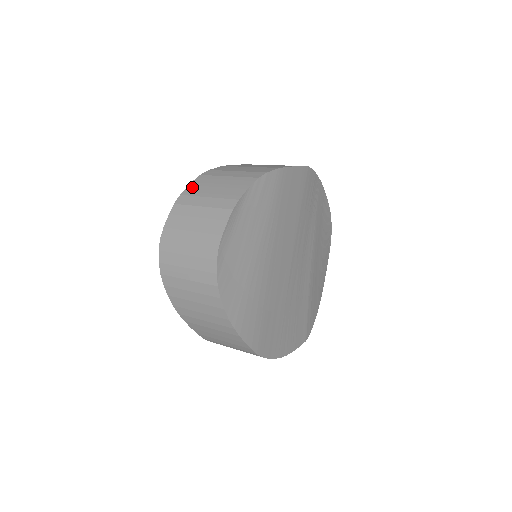
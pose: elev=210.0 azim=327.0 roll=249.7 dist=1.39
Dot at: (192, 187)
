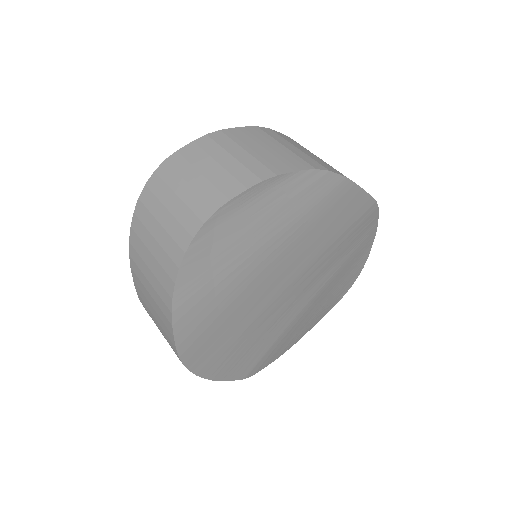
Dot at: (239, 131)
